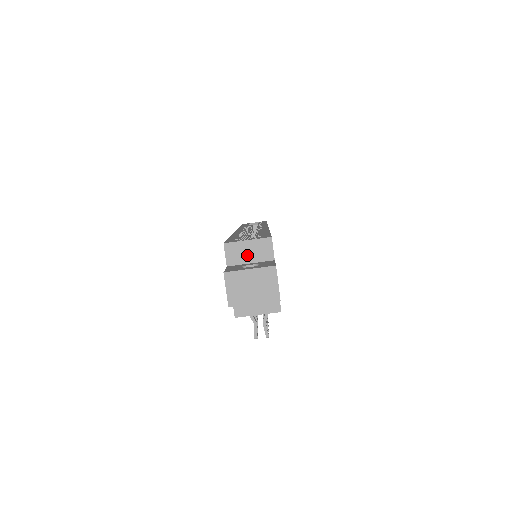
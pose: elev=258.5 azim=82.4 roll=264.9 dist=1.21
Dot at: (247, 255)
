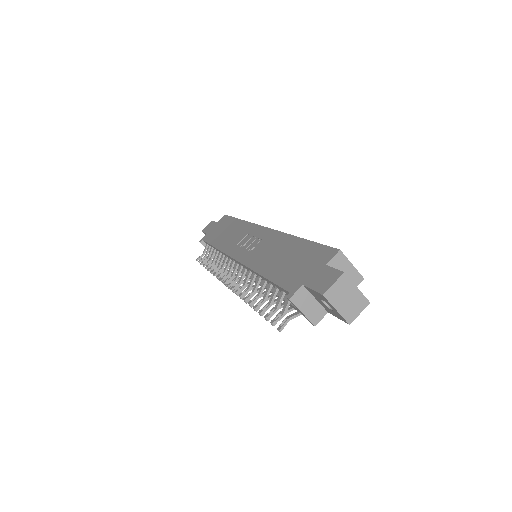
Dot at: occluded
